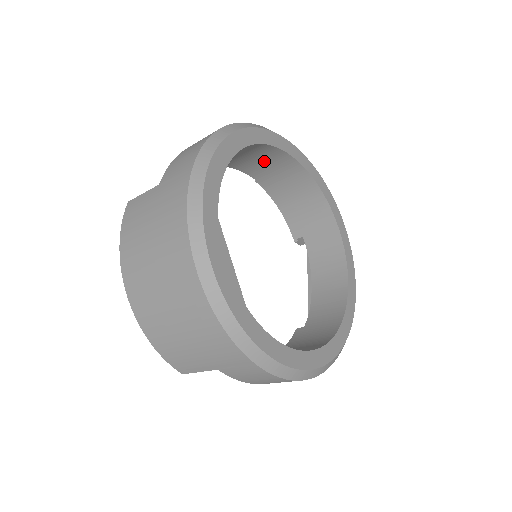
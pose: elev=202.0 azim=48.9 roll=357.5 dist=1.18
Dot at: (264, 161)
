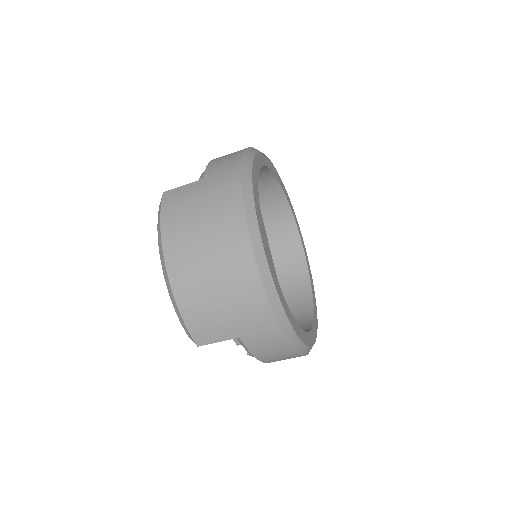
Dot at: (258, 186)
